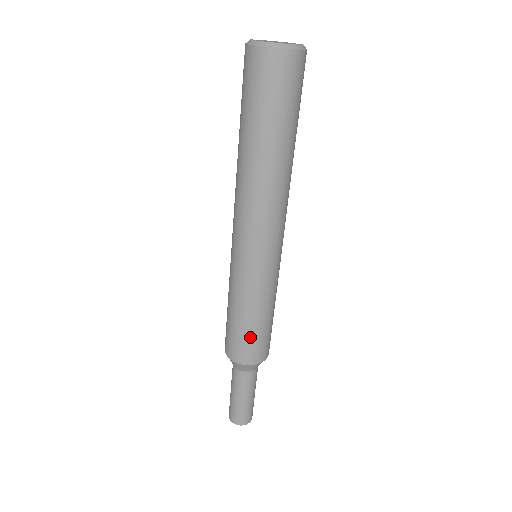
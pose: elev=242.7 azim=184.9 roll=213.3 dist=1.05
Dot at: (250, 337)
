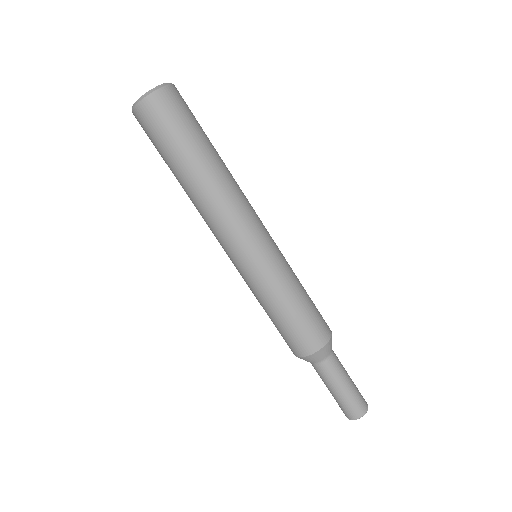
Dot at: (313, 311)
